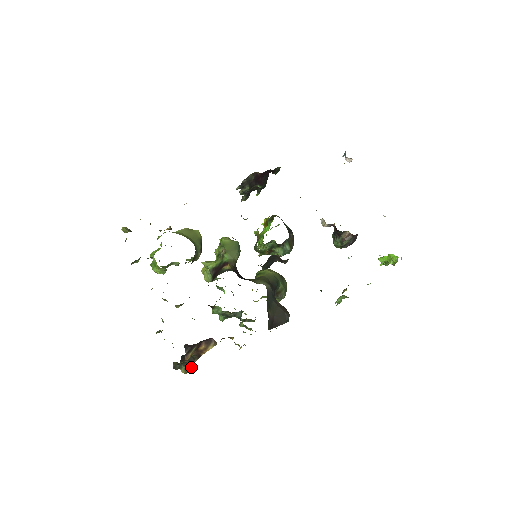
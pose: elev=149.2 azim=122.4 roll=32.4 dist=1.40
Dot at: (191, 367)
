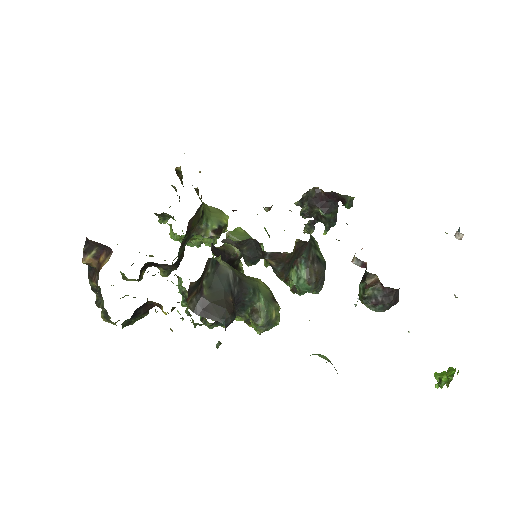
Dot at: occluded
